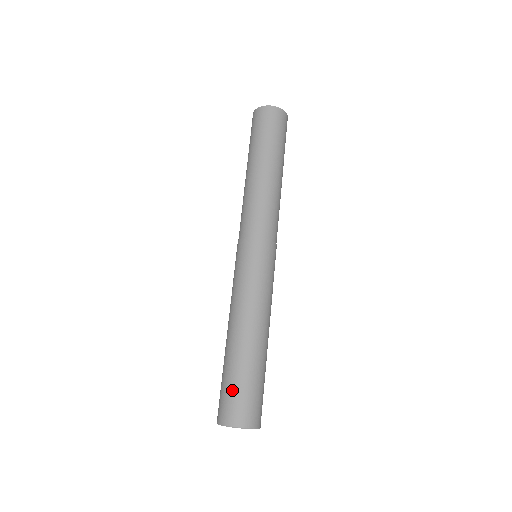
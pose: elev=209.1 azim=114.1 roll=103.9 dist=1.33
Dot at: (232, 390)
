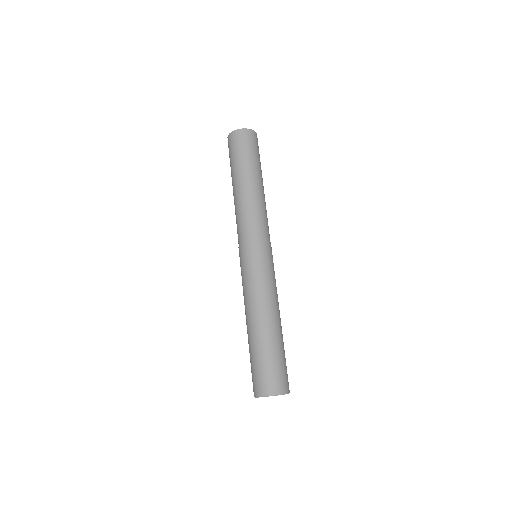
Dot at: (260, 368)
